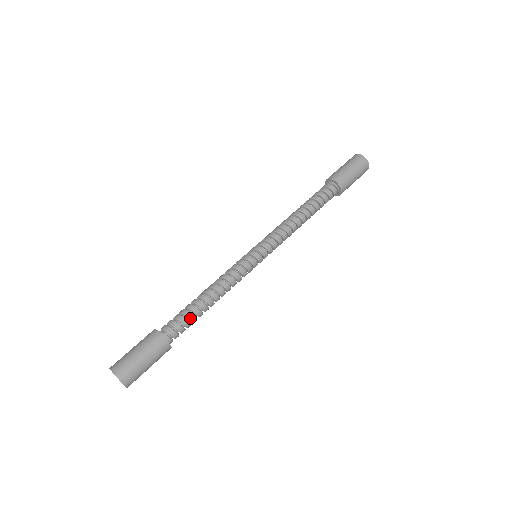
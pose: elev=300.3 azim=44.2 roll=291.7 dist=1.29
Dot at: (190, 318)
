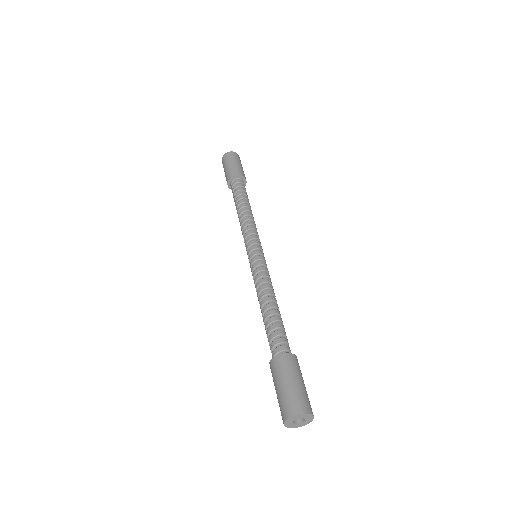
Dot at: (283, 328)
